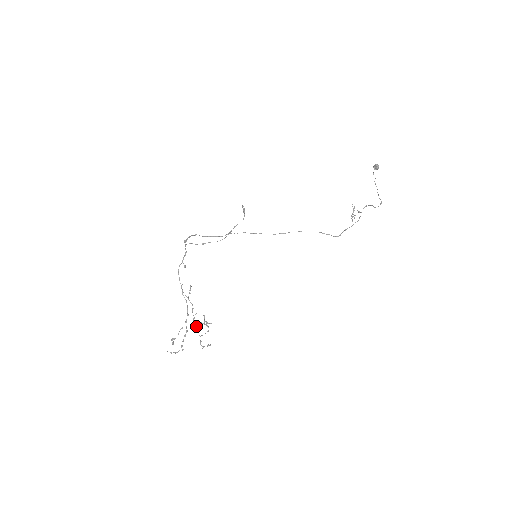
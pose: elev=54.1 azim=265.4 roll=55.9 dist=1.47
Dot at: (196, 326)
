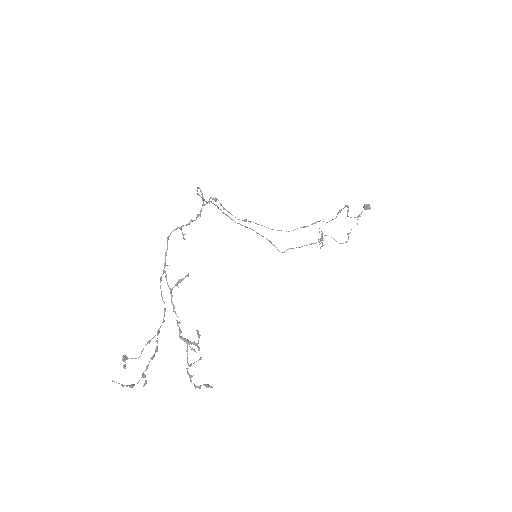
Dot at: occluded
